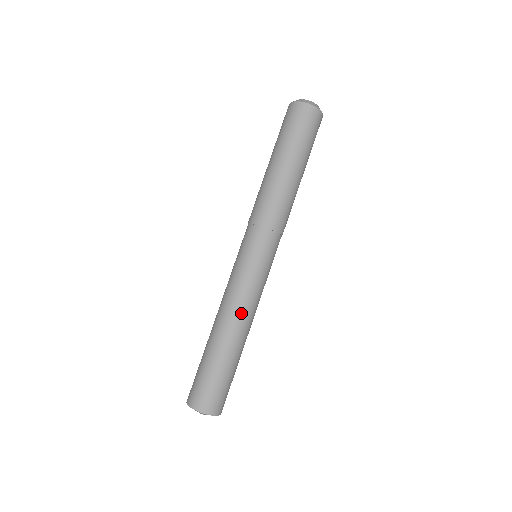
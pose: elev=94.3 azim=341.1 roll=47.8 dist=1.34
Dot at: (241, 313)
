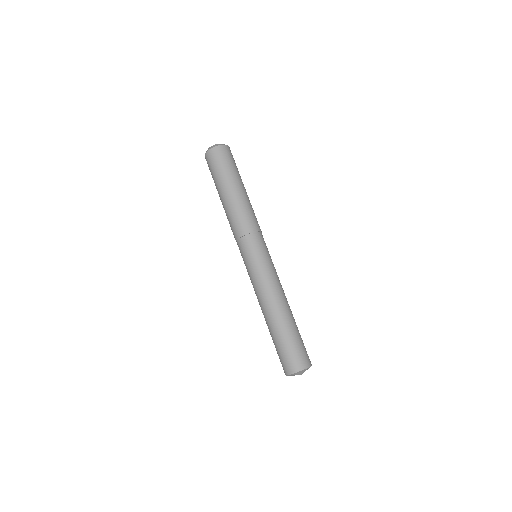
Dot at: occluded
